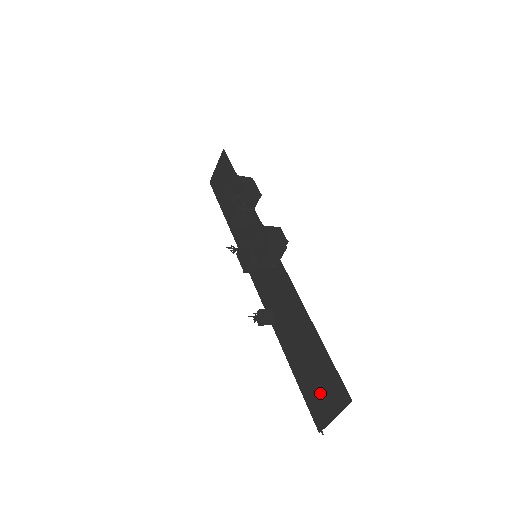
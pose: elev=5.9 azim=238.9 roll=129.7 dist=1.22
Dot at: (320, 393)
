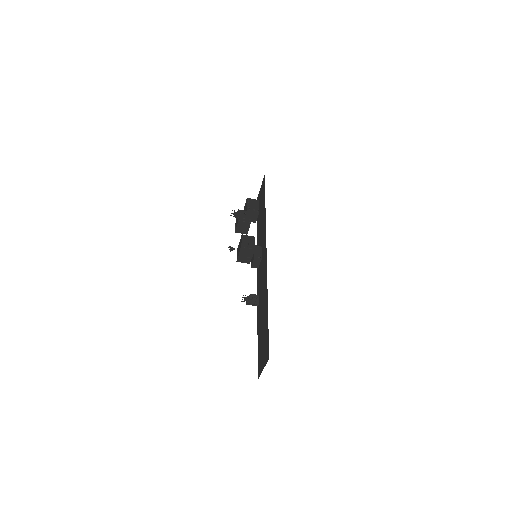
Dot at: (262, 353)
